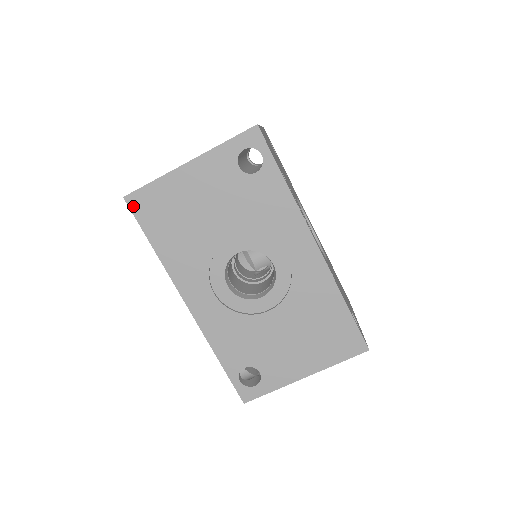
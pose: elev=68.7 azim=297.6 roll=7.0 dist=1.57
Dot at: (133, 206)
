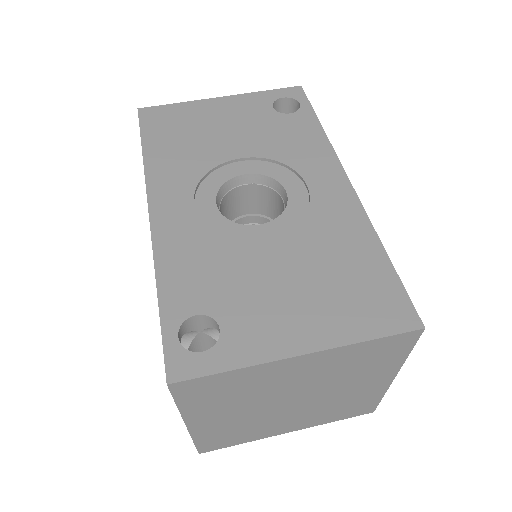
Dot at: (143, 116)
